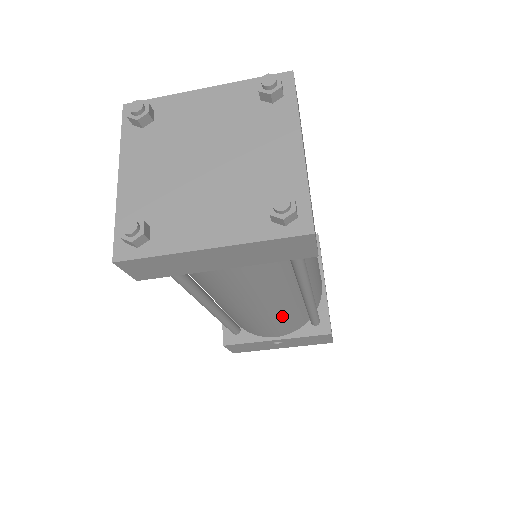
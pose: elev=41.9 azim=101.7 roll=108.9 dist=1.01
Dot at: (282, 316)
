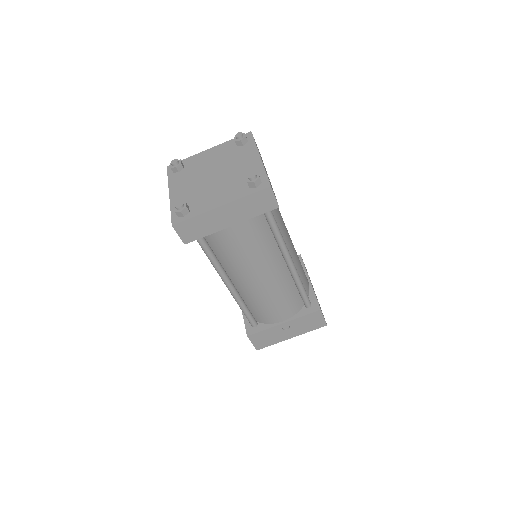
Dot at: (280, 290)
